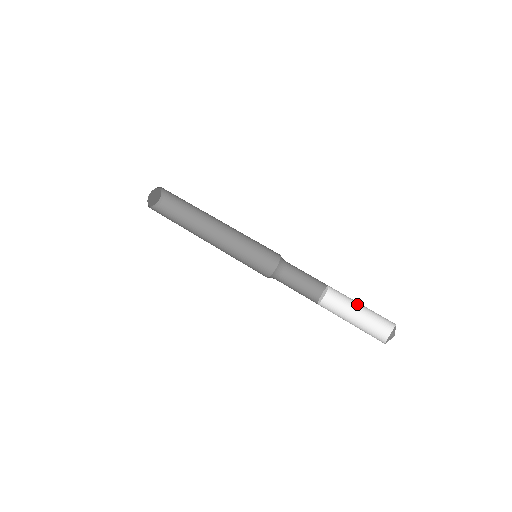
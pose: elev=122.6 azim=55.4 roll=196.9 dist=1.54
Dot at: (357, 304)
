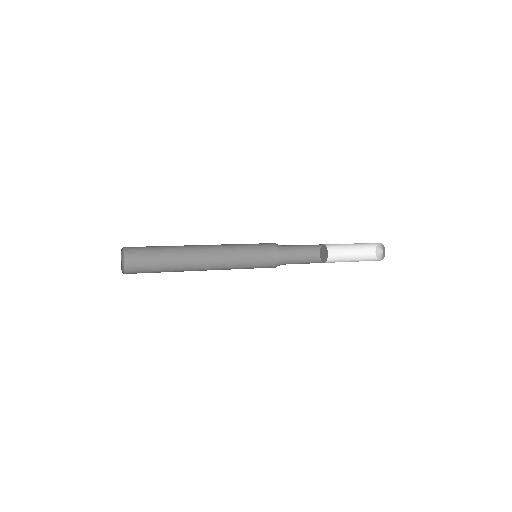
Dot at: (346, 246)
